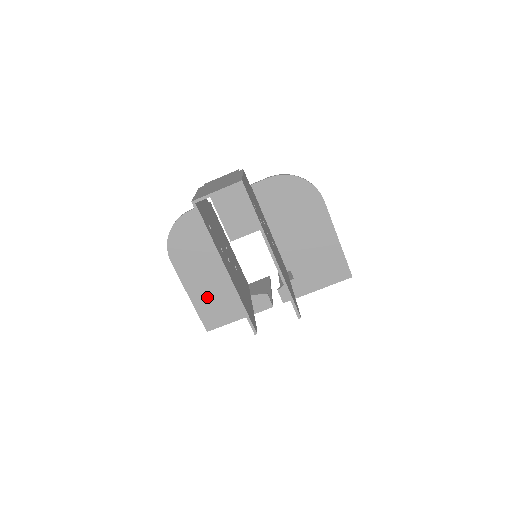
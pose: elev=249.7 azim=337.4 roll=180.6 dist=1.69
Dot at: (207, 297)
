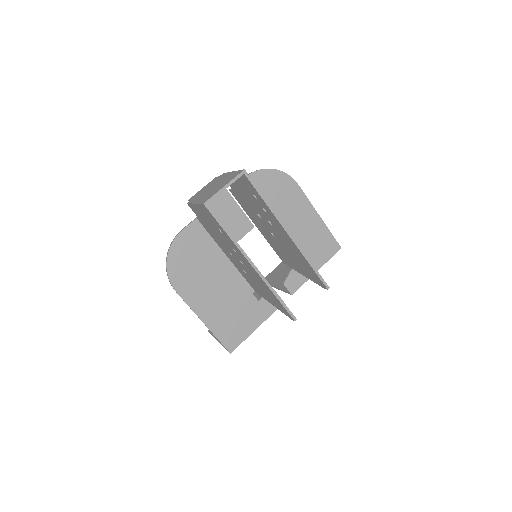
Dot at: (221, 316)
